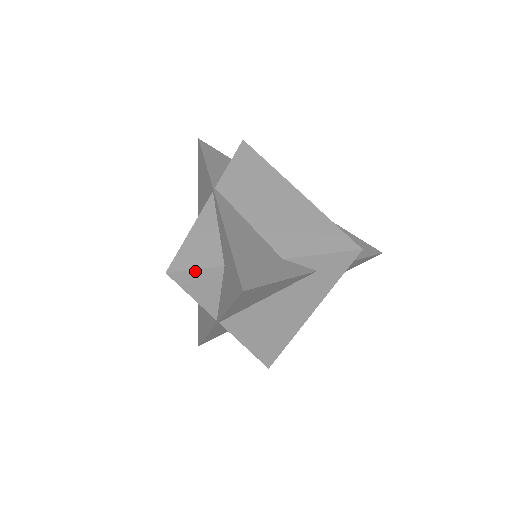
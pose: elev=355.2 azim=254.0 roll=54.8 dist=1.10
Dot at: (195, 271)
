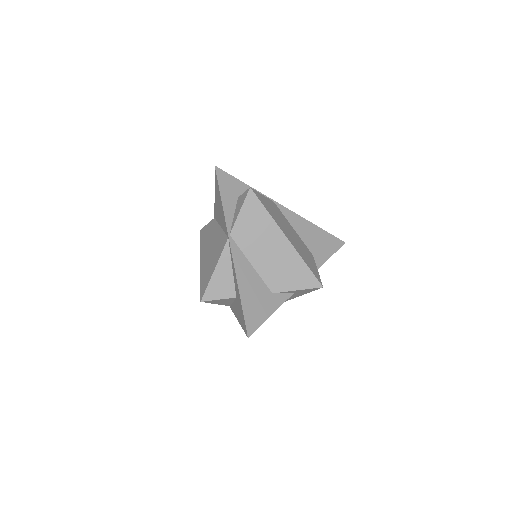
Dot at: (218, 300)
